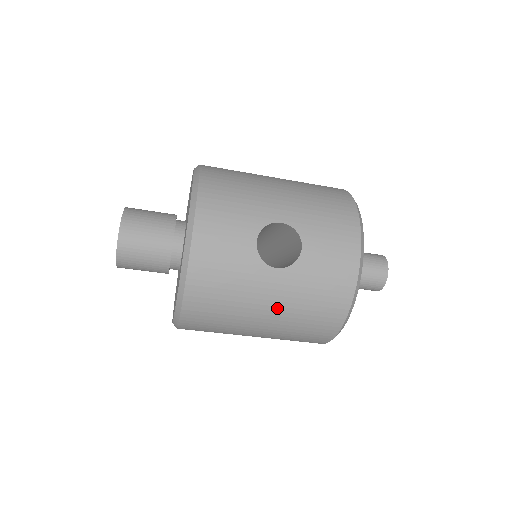
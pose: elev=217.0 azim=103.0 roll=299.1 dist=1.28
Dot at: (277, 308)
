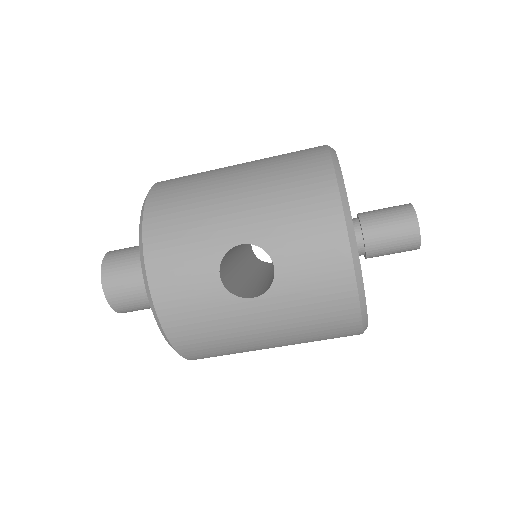
Dot at: (275, 332)
